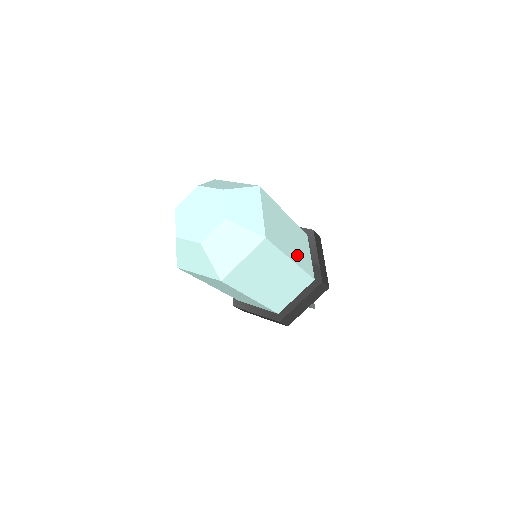
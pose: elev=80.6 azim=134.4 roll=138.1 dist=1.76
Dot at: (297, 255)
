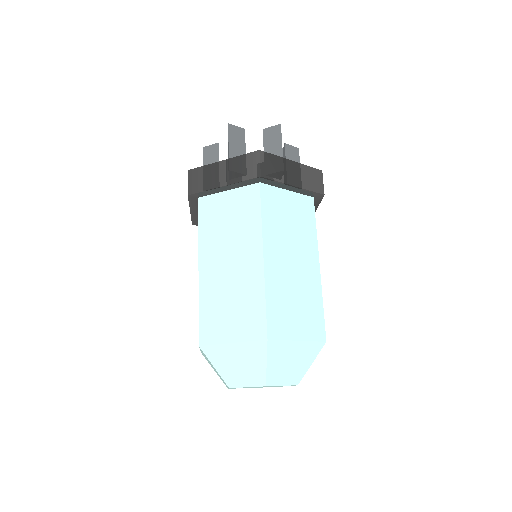
Dot at: occluded
